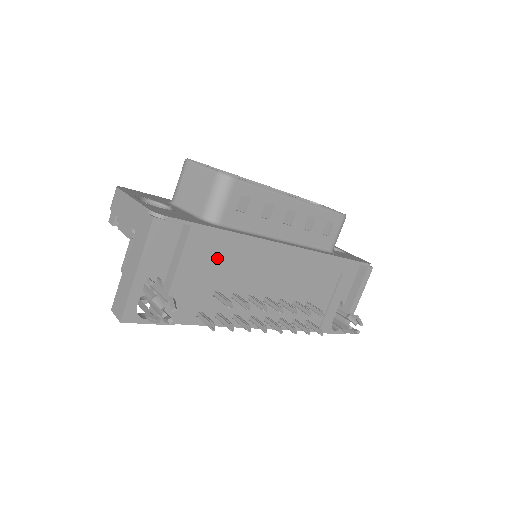
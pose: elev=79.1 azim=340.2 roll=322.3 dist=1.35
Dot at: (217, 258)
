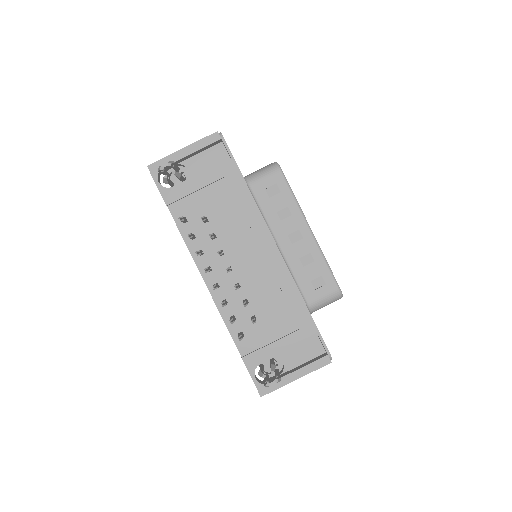
Dot at: (227, 198)
